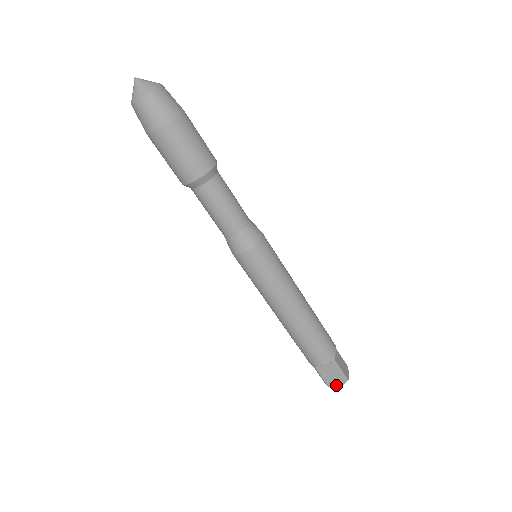
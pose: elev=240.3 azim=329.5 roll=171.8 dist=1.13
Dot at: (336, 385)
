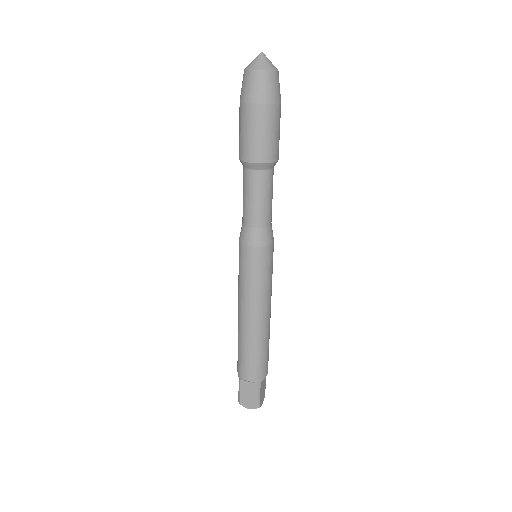
Dot at: (247, 406)
